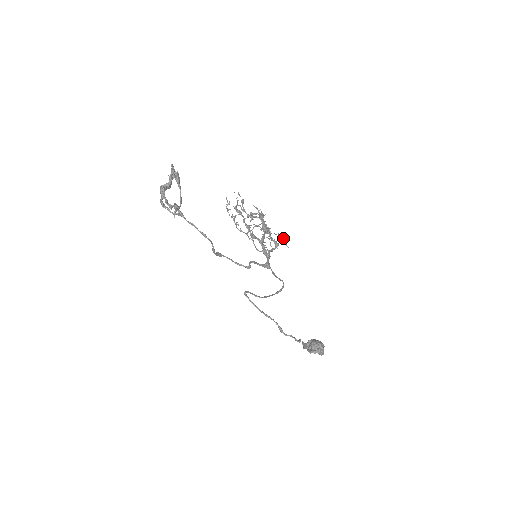
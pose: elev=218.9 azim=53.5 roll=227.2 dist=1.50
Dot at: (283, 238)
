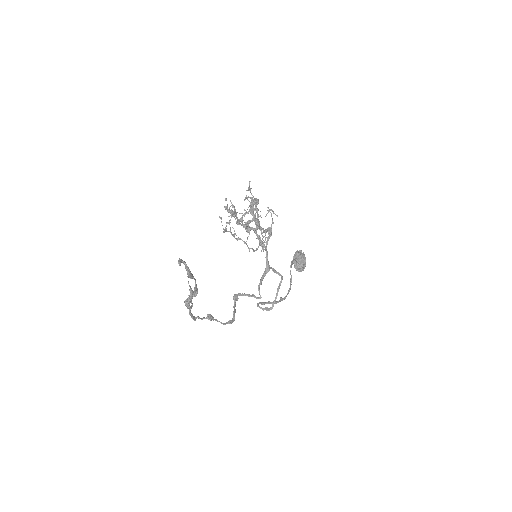
Dot at: occluded
